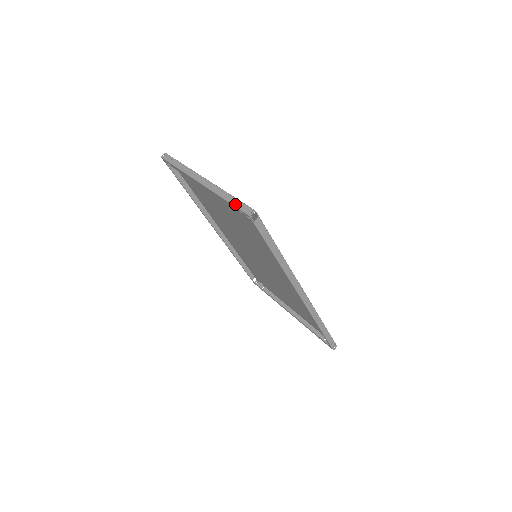
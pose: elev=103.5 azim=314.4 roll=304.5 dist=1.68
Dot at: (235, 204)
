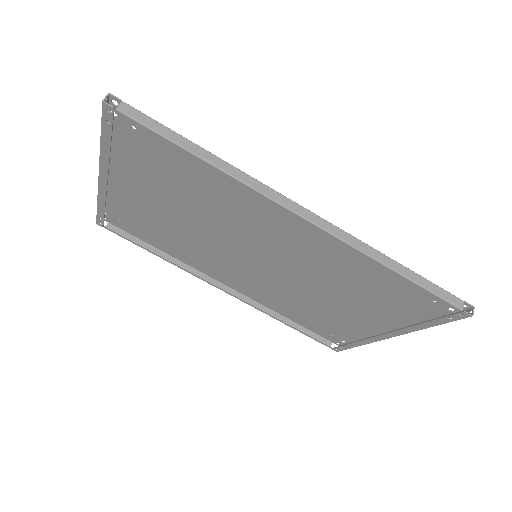
Dot at: (101, 124)
